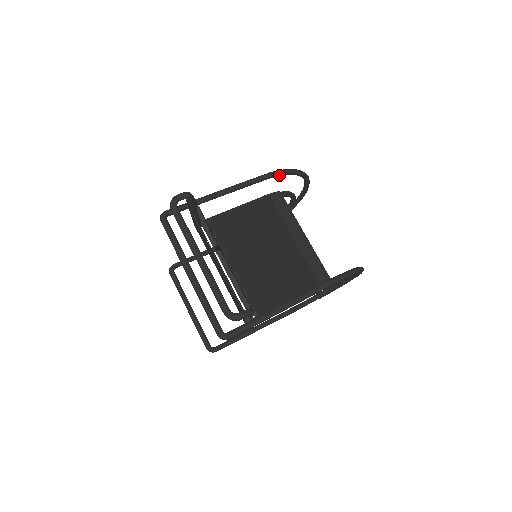
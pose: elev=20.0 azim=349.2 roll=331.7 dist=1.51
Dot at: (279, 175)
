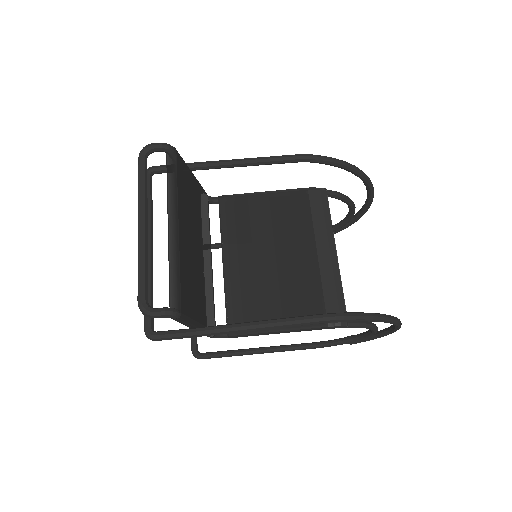
Dot at: (315, 161)
